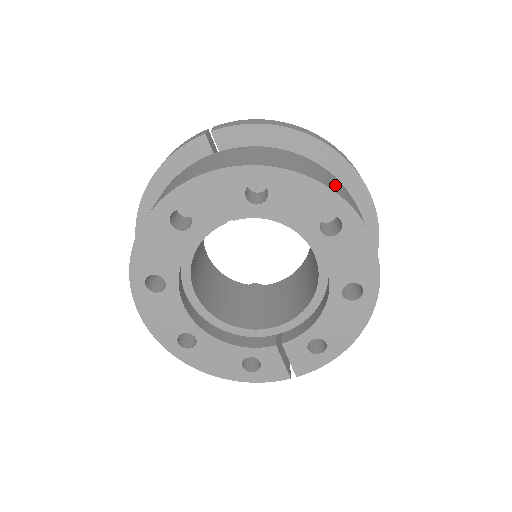
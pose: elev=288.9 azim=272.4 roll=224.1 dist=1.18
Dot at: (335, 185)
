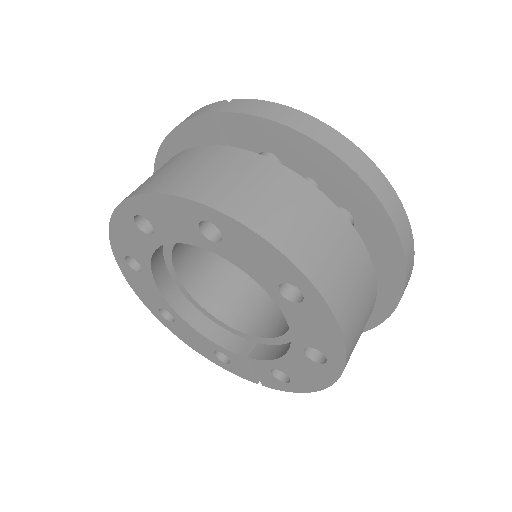
Dot at: (316, 244)
